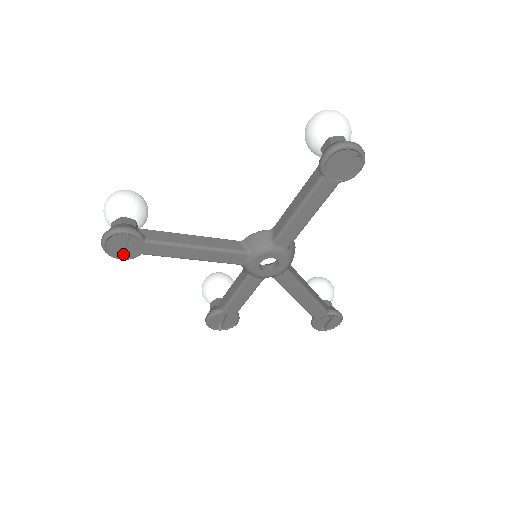
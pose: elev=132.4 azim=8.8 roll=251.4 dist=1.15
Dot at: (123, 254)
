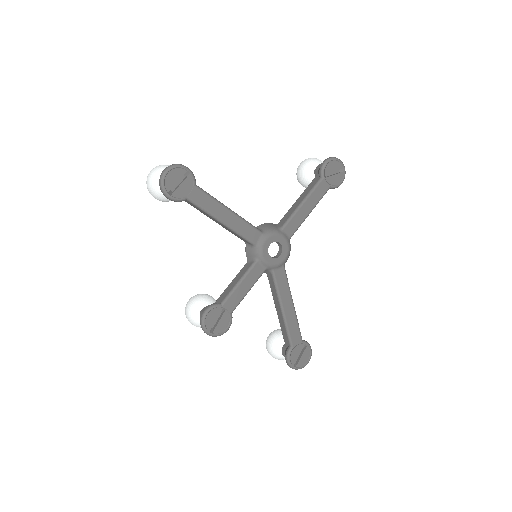
Dot at: (174, 192)
